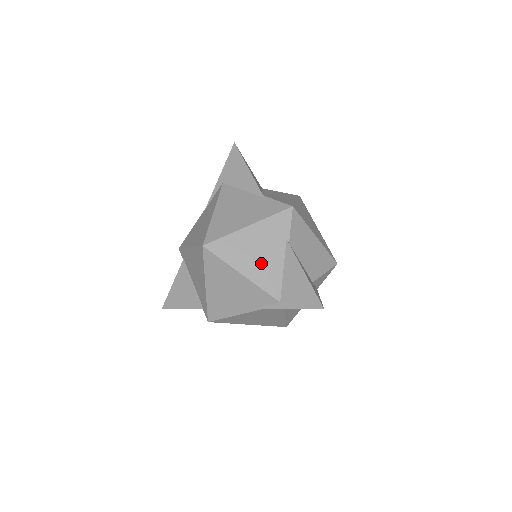
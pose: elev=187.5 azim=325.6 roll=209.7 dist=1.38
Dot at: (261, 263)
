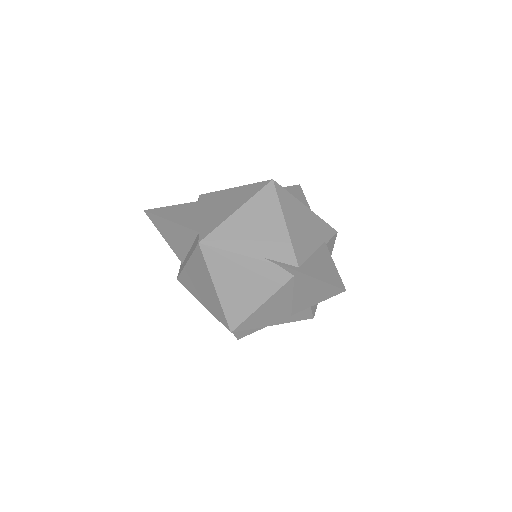
Dot at: (302, 232)
